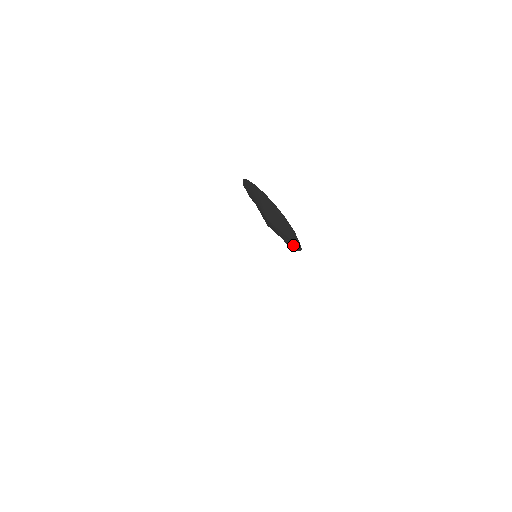
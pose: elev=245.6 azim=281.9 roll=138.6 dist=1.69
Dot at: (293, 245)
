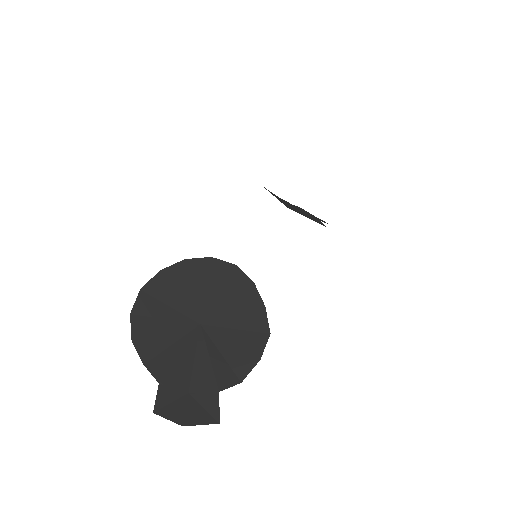
Dot at: (250, 350)
